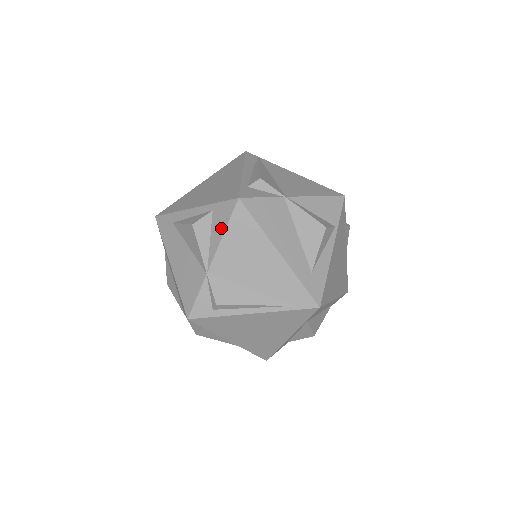
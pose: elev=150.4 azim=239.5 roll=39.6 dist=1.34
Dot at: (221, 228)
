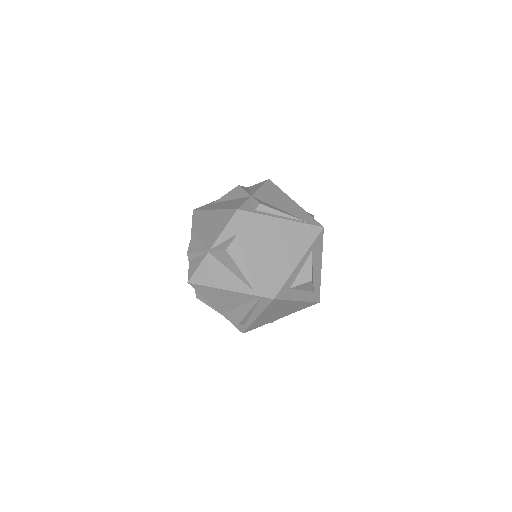
Dot at: (258, 187)
